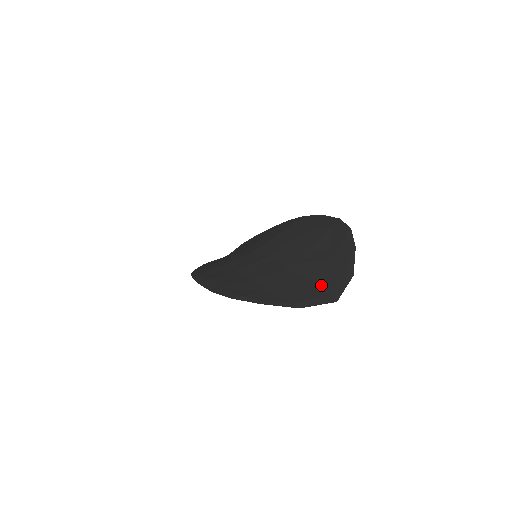
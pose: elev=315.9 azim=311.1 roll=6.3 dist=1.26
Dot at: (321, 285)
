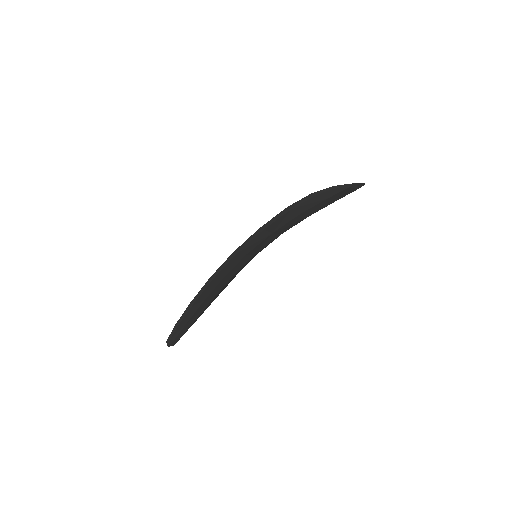
Dot at: occluded
